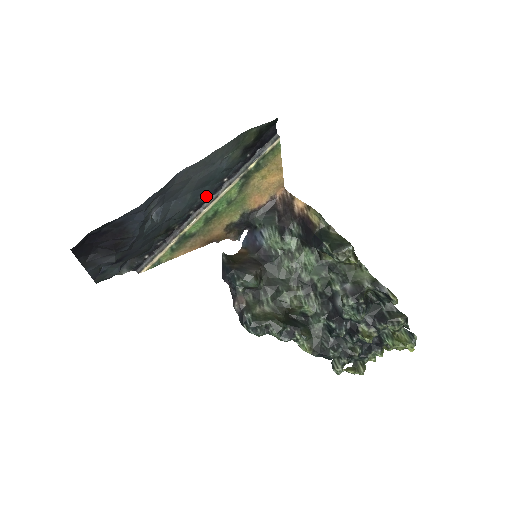
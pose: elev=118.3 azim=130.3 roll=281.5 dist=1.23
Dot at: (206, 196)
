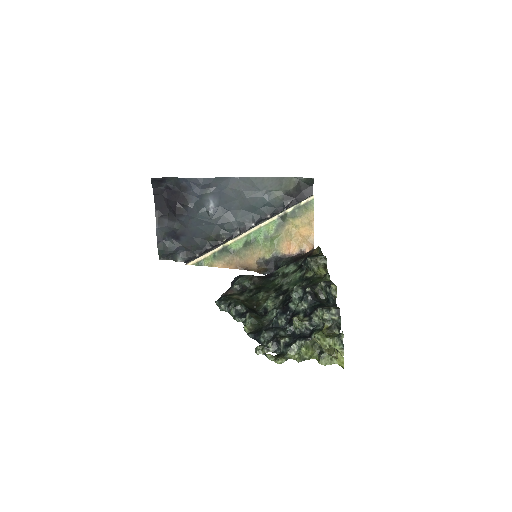
Dot at: (252, 224)
